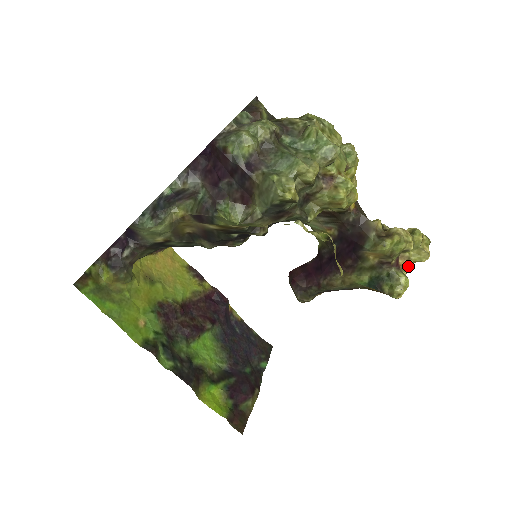
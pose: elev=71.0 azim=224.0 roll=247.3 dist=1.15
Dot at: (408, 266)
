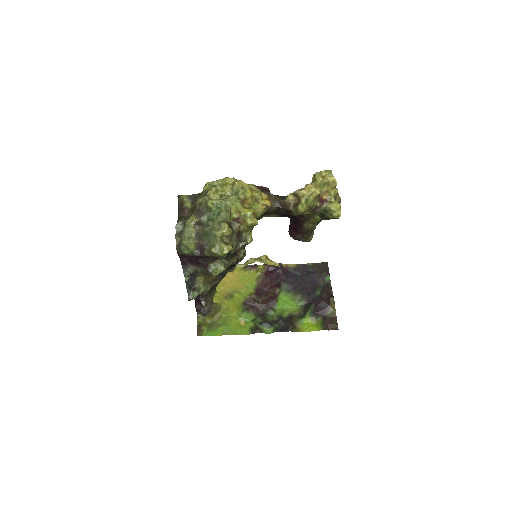
Dot at: (331, 194)
